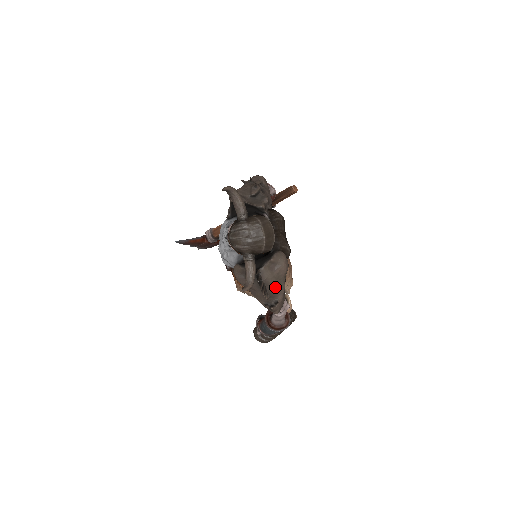
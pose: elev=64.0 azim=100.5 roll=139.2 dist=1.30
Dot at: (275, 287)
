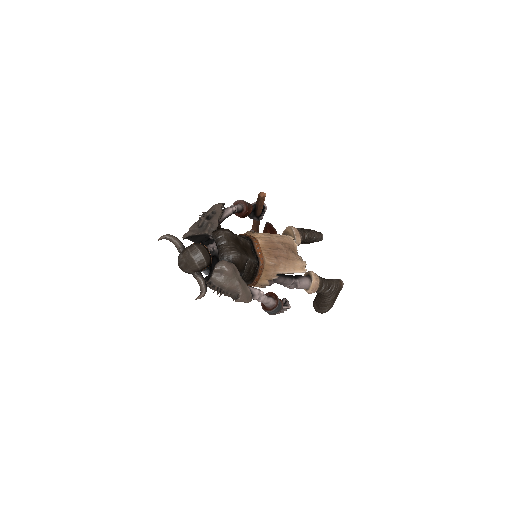
Dot at: (228, 286)
